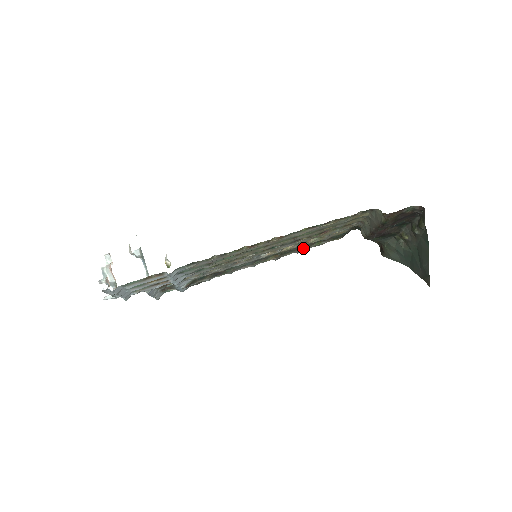
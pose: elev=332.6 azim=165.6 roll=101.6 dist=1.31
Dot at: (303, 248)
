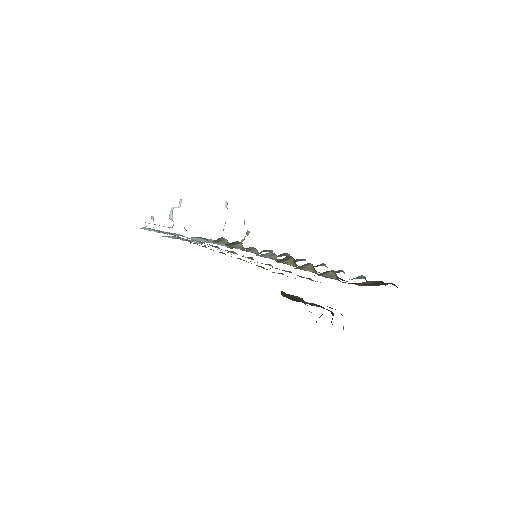
Dot at: occluded
